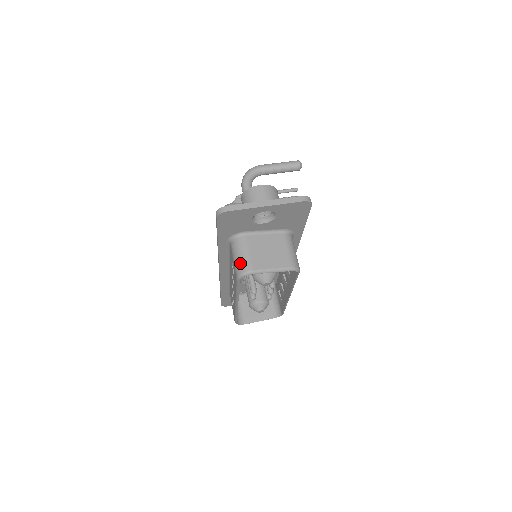
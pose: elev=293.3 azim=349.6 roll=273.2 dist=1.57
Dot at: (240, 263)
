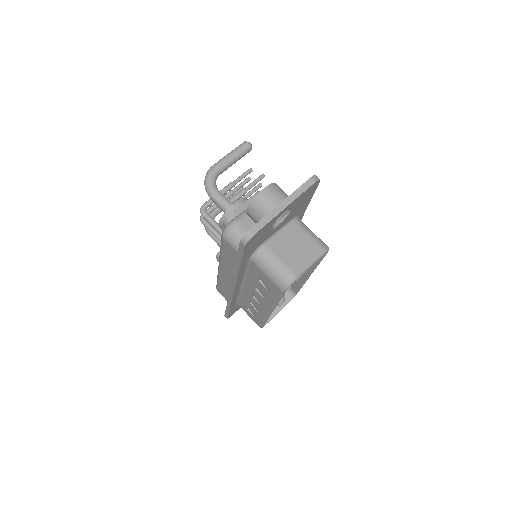
Dot at: (279, 275)
